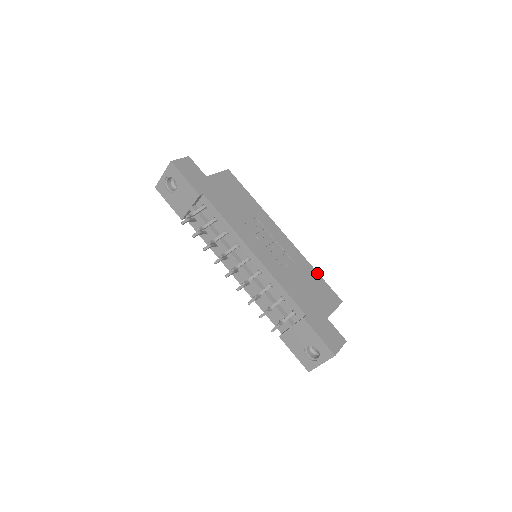
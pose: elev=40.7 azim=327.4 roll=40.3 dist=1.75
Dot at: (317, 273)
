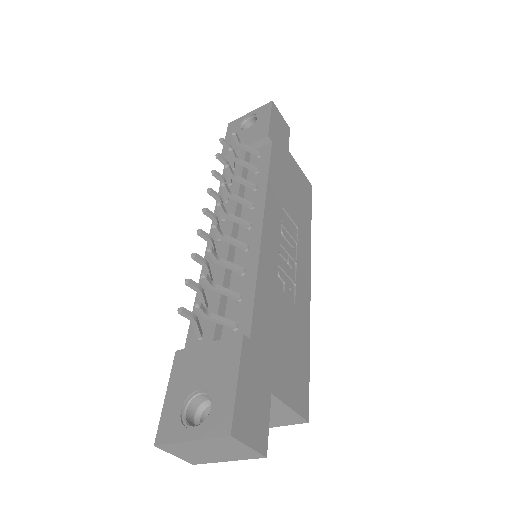
Dot at: (309, 352)
